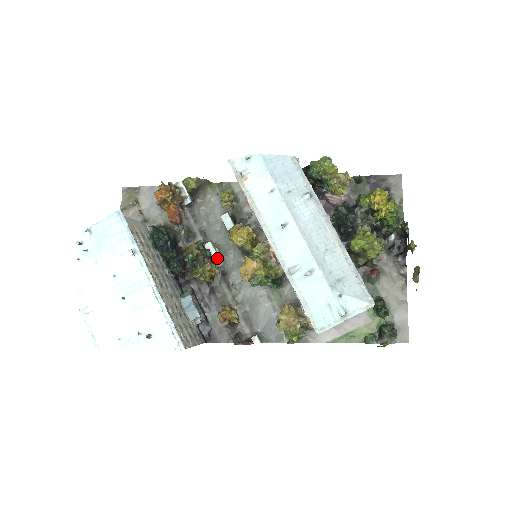
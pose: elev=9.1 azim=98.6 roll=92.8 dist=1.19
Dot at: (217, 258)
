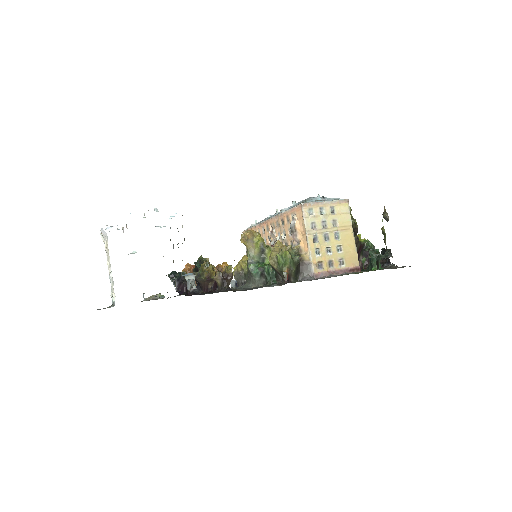
Dot at: occluded
